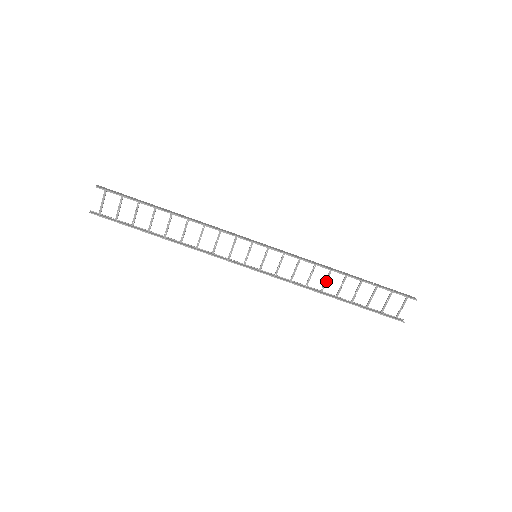
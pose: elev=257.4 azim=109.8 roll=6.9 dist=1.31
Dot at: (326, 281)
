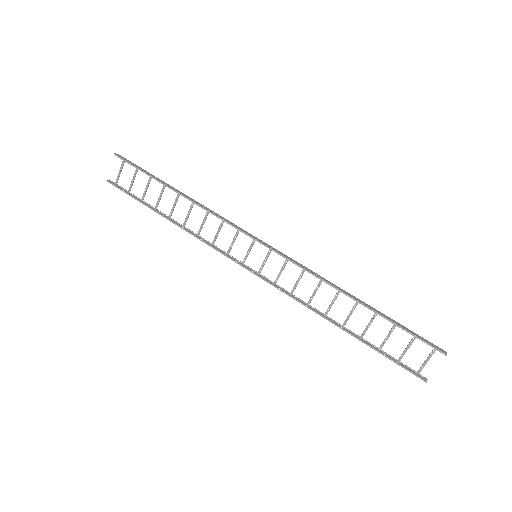
Dot at: (332, 303)
